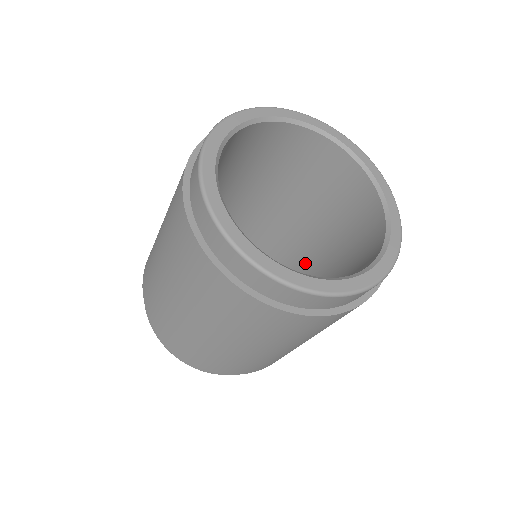
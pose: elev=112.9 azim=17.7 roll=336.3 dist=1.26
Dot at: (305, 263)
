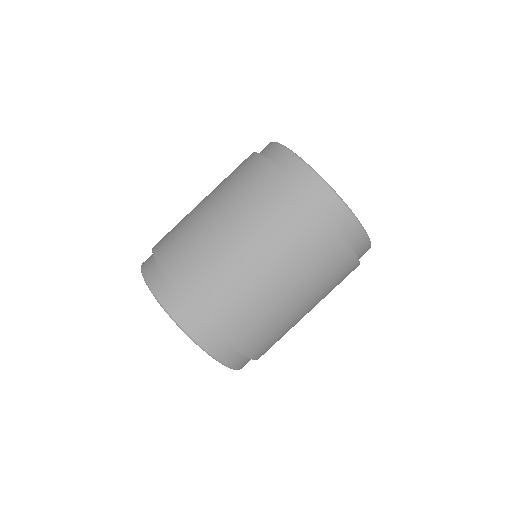
Dot at: occluded
